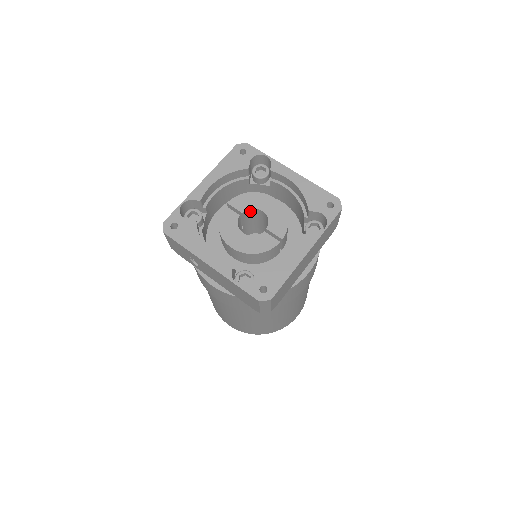
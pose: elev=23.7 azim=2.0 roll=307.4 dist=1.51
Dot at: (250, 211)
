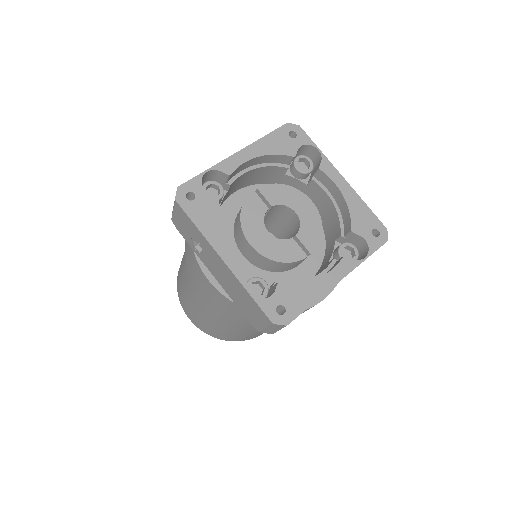
Dot at: (280, 207)
